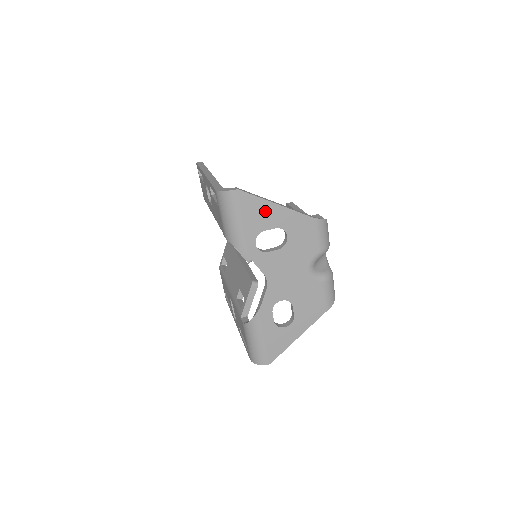
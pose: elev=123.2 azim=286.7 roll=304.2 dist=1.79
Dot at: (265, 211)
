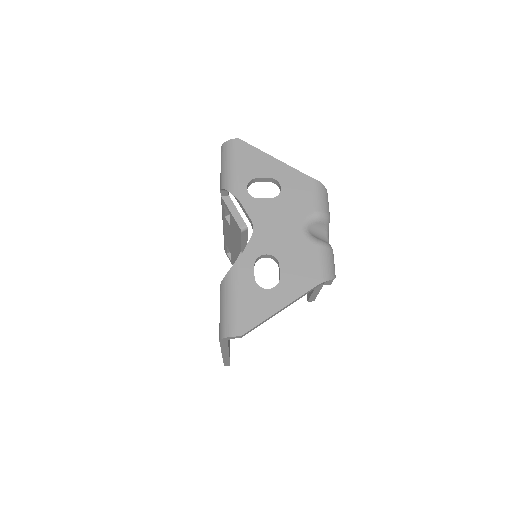
Dot at: (261, 161)
